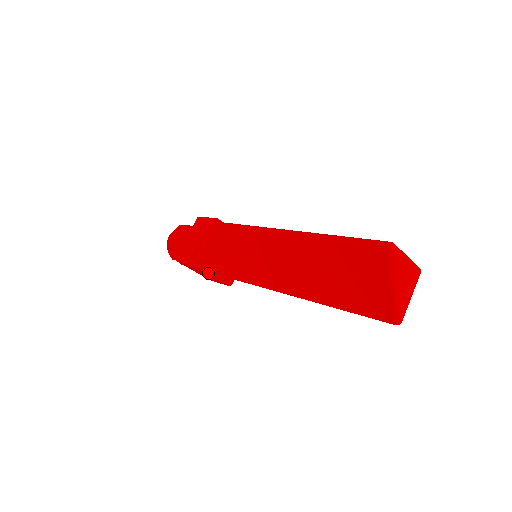
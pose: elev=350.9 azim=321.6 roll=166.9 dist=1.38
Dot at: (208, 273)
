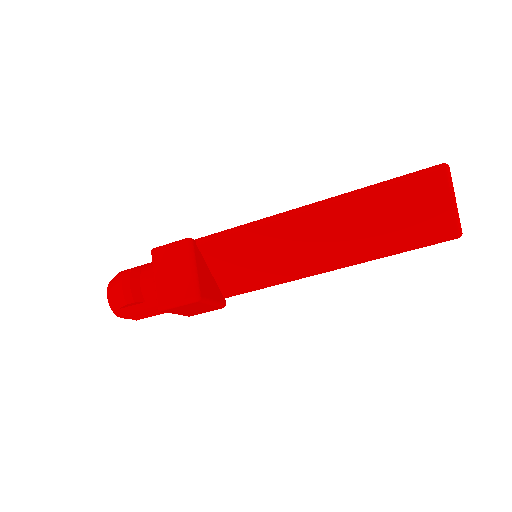
Dot at: (209, 303)
